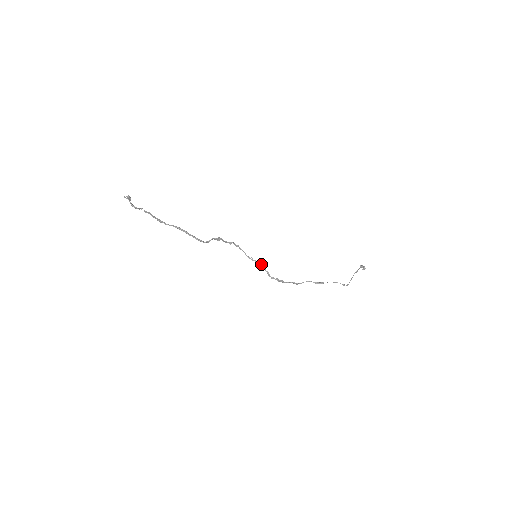
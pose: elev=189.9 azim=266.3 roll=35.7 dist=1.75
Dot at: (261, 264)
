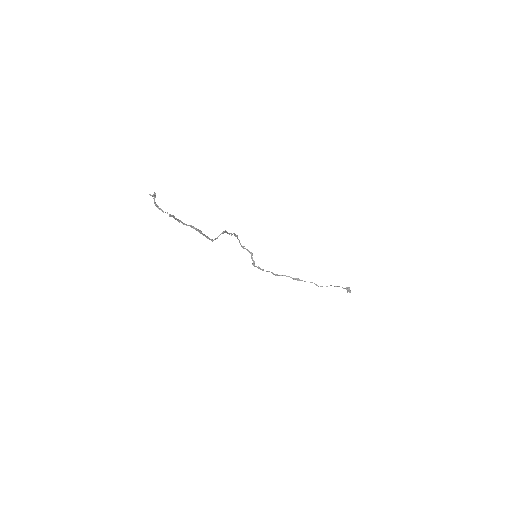
Dot at: (250, 253)
